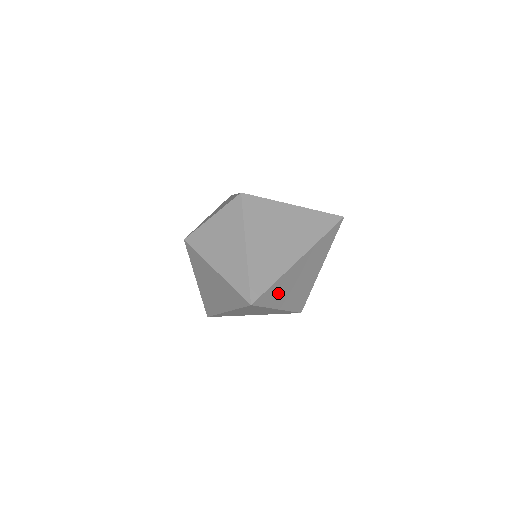
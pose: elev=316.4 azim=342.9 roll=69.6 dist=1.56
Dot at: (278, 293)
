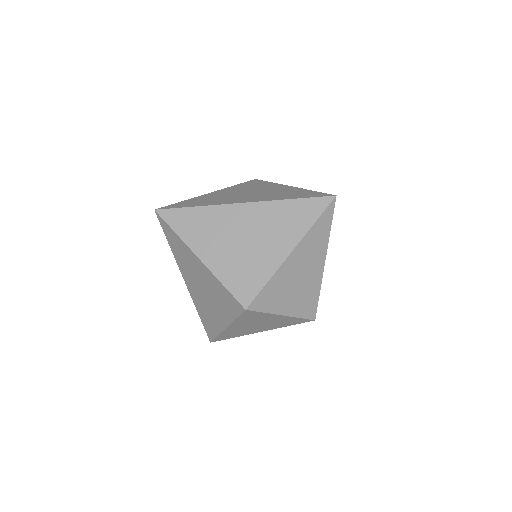
Dot at: (198, 229)
